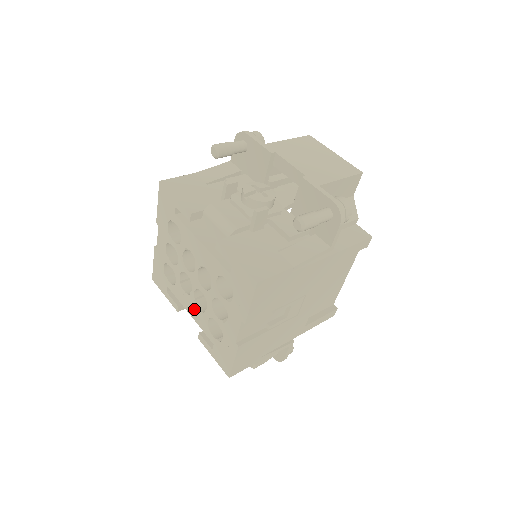
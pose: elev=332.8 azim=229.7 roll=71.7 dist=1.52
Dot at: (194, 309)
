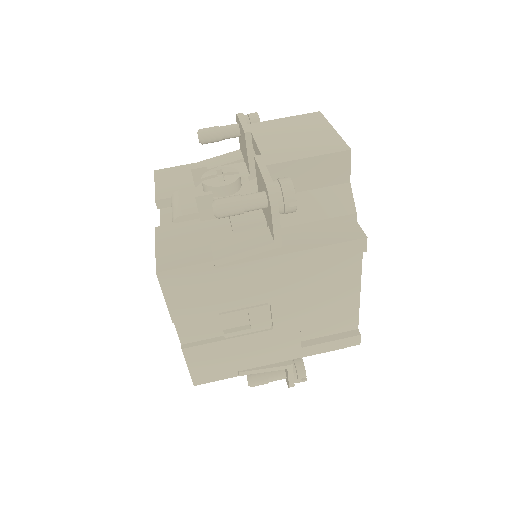
Dot at: occluded
